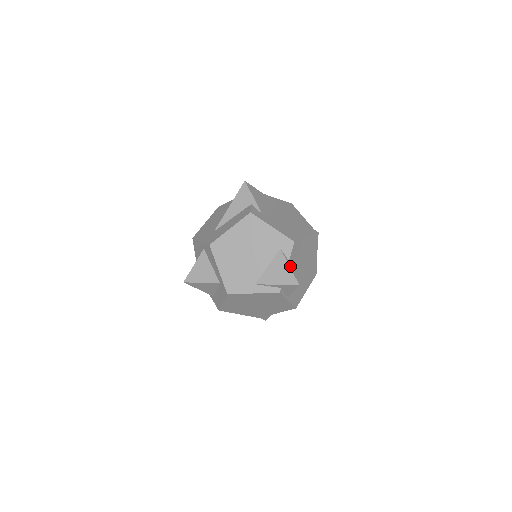
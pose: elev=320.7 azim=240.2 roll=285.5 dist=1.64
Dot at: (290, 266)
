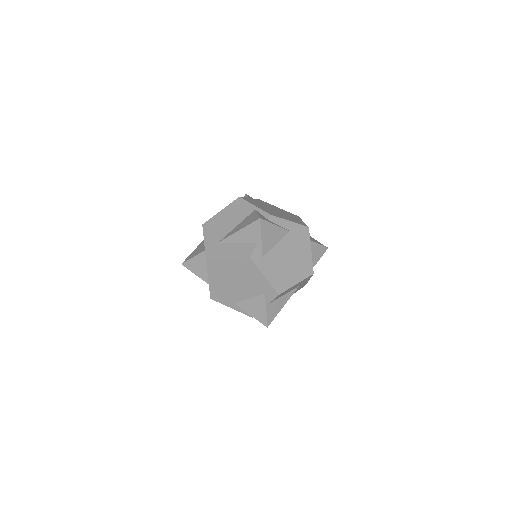
Dot at: (267, 310)
